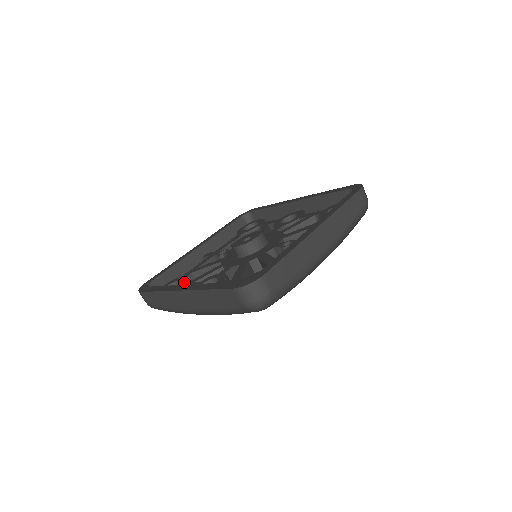
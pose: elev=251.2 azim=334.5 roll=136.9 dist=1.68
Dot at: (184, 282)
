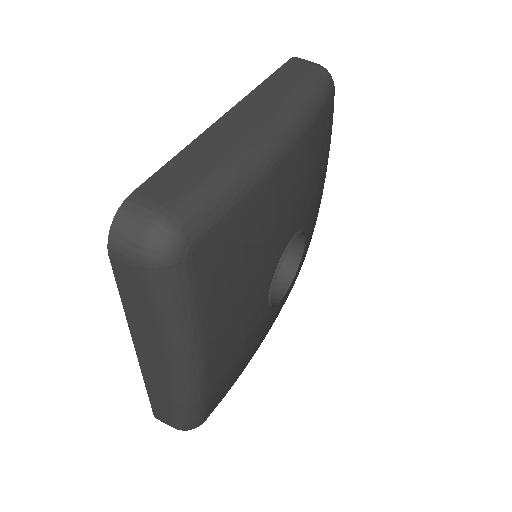
Dot at: occluded
